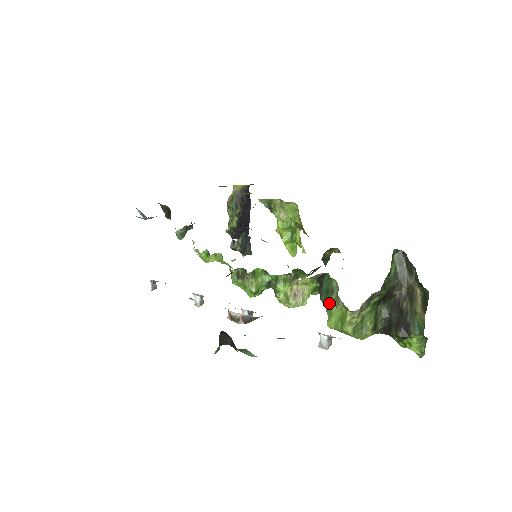
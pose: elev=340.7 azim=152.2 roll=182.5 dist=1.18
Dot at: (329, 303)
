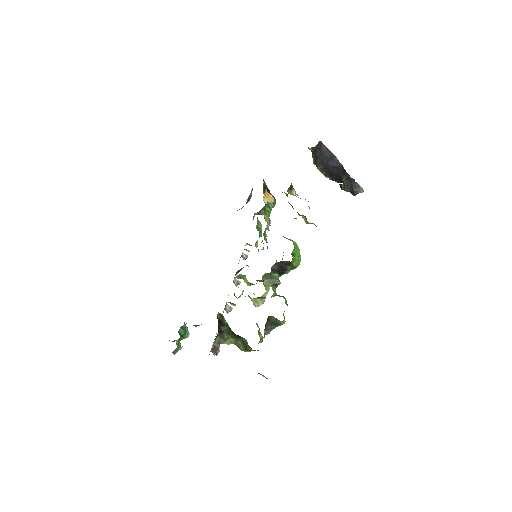
Dot at: occluded
